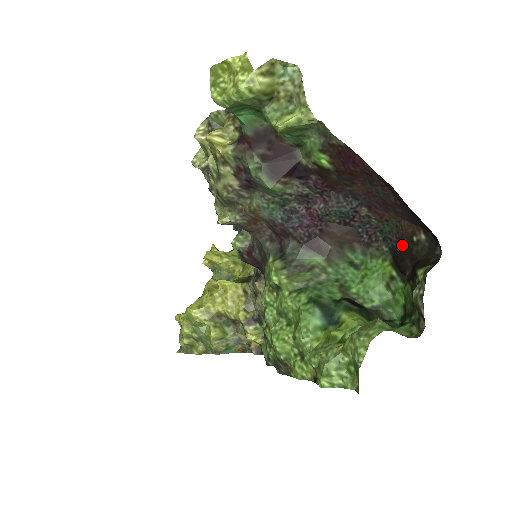
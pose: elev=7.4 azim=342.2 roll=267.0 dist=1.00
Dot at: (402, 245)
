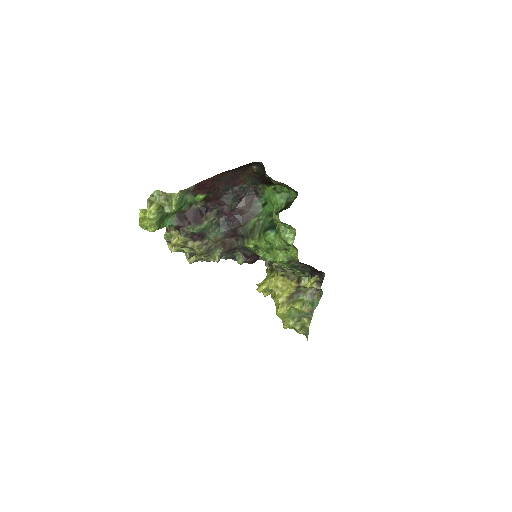
Dot at: (259, 178)
